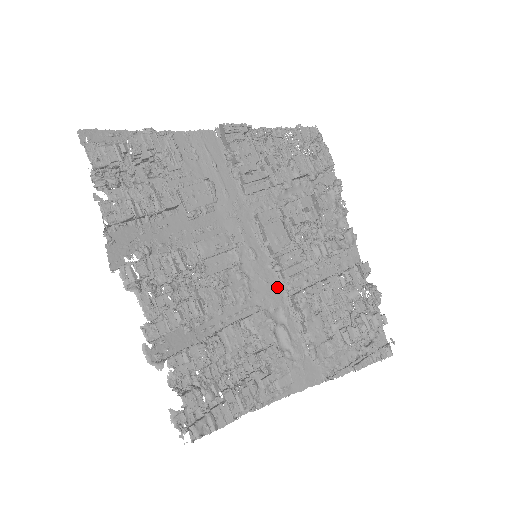
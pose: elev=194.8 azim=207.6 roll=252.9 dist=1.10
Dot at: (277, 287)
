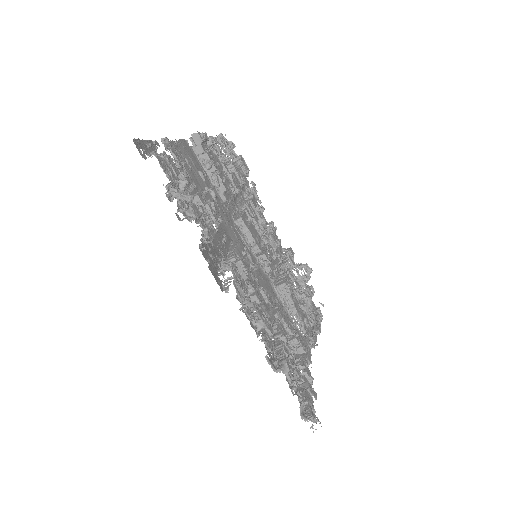
Dot at: (267, 281)
